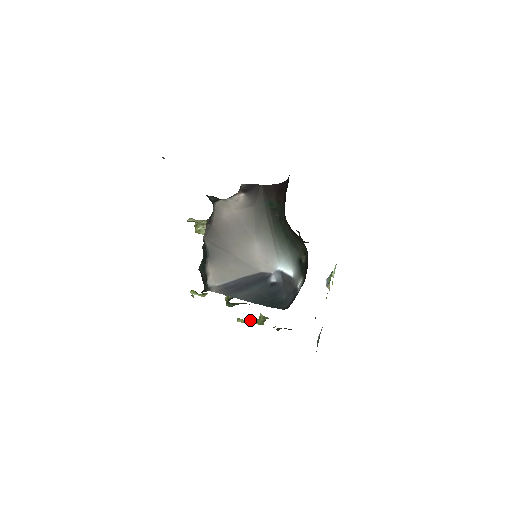
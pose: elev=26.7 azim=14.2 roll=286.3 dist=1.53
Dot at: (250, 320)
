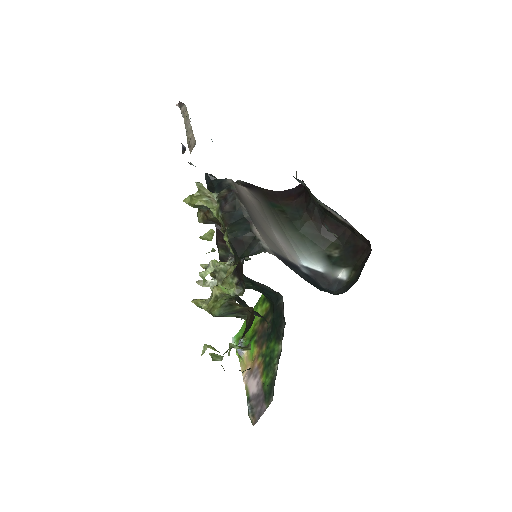
Dot at: (231, 343)
